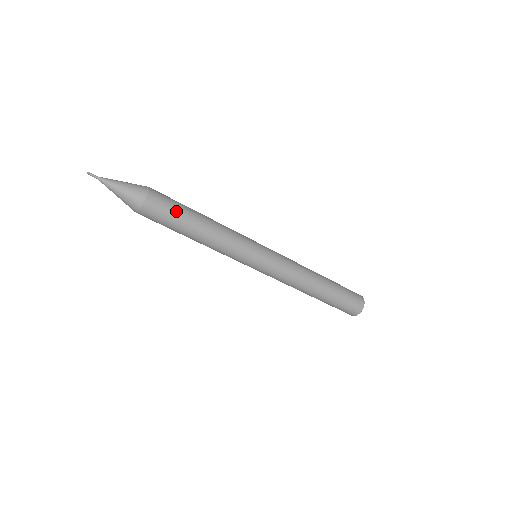
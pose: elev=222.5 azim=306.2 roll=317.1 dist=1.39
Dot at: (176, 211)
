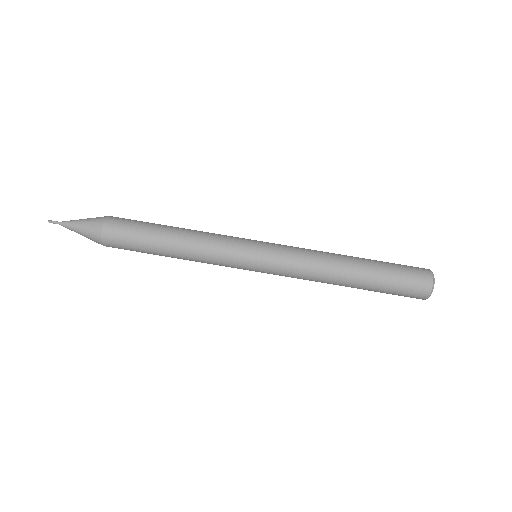
Dot at: (138, 233)
